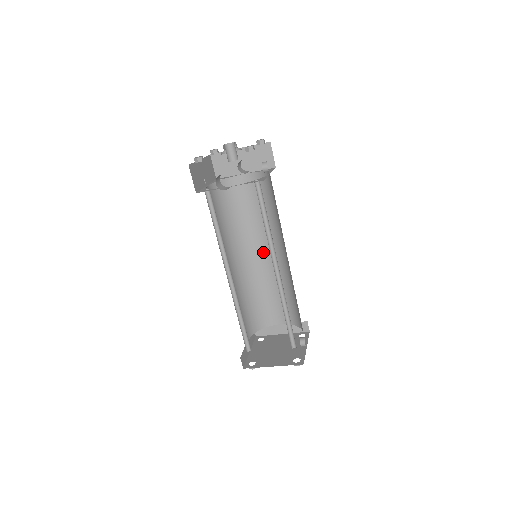
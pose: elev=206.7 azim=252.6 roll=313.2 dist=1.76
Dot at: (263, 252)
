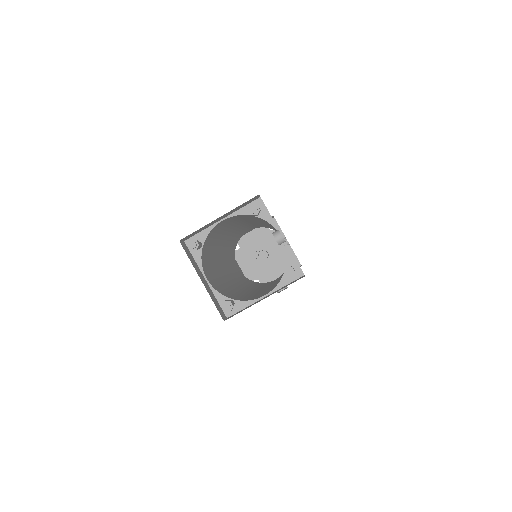
Dot at: occluded
